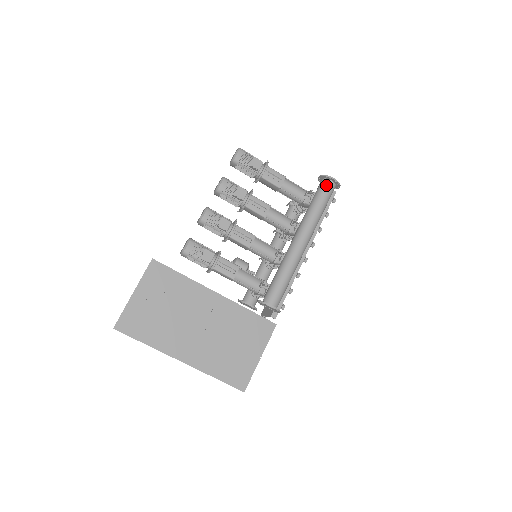
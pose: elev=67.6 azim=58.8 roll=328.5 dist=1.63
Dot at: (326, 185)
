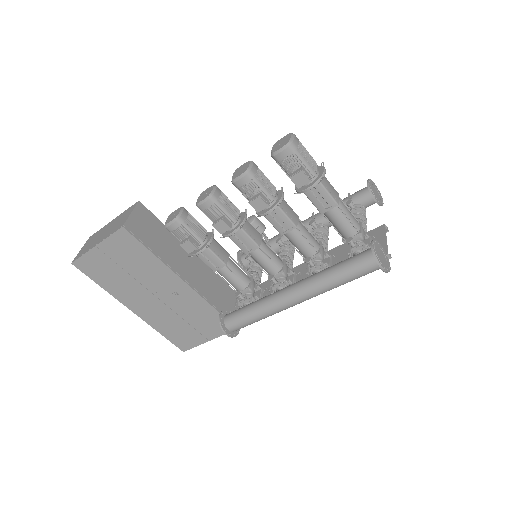
Dot at: (368, 264)
